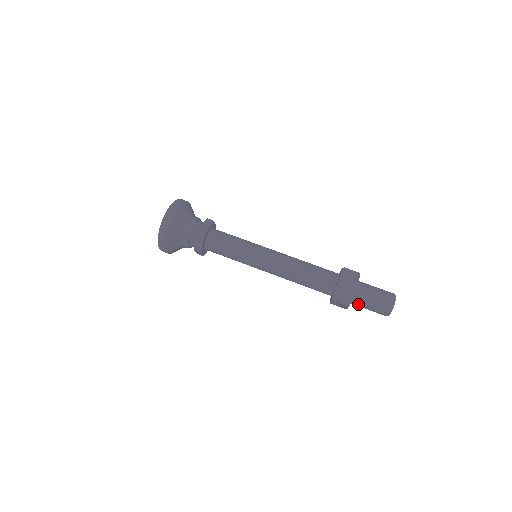
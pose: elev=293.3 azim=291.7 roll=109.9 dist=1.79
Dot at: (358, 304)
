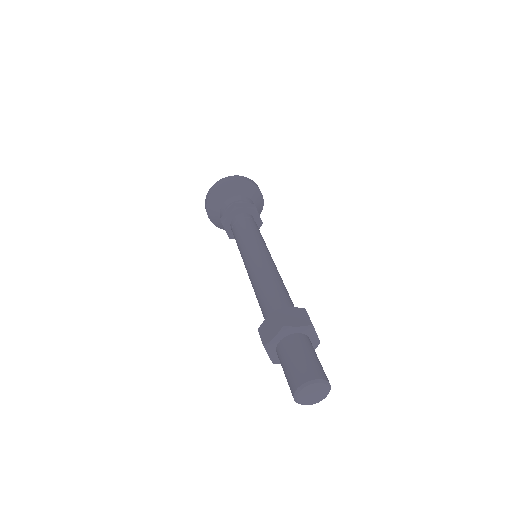
Dot at: (289, 345)
